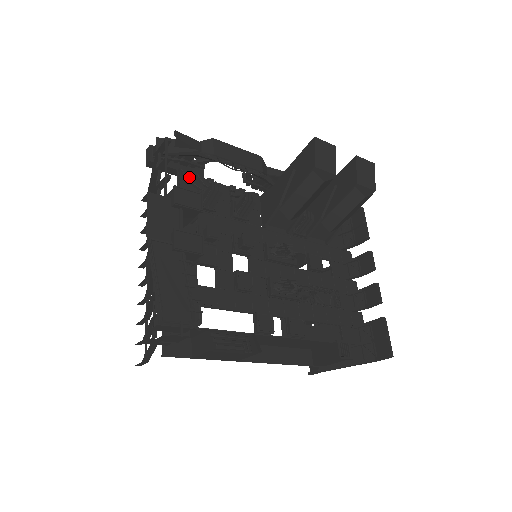
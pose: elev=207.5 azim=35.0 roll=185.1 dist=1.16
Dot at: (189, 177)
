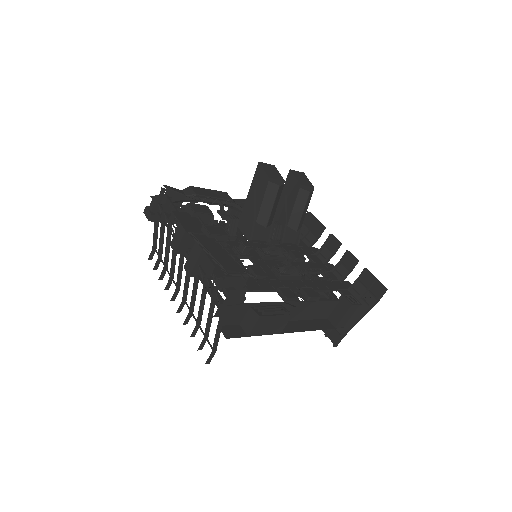
Dot at: occluded
